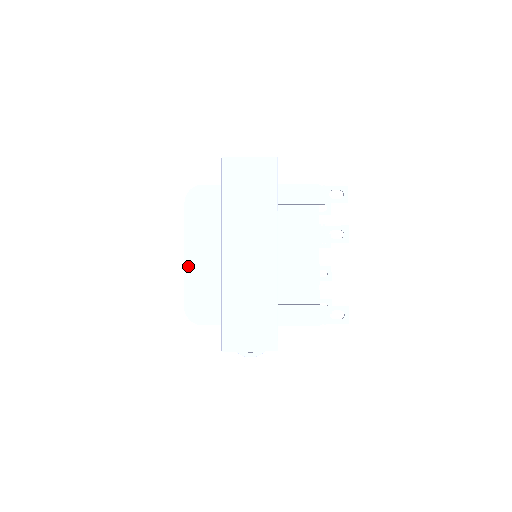
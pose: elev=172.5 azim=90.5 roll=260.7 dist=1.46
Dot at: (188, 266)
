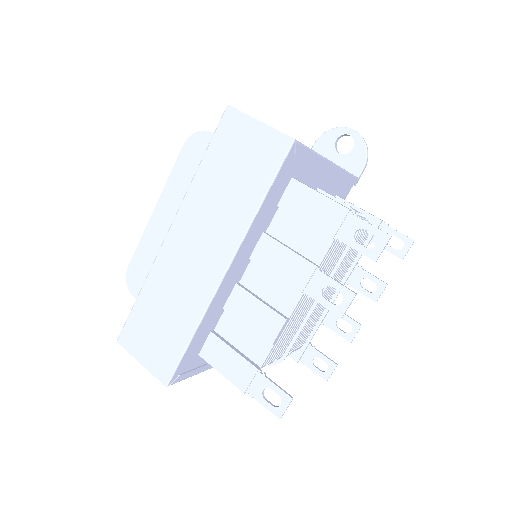
Dot at: (152, 223)
